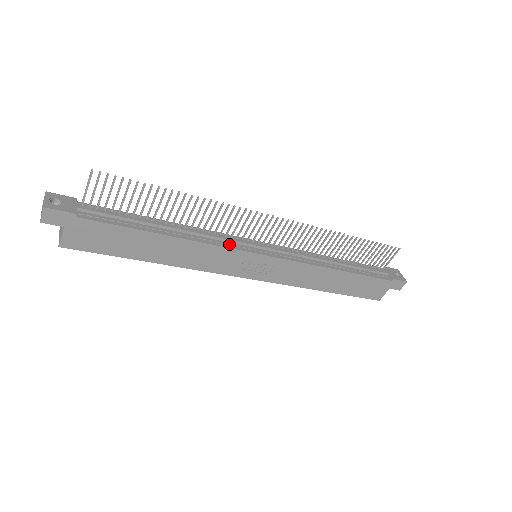
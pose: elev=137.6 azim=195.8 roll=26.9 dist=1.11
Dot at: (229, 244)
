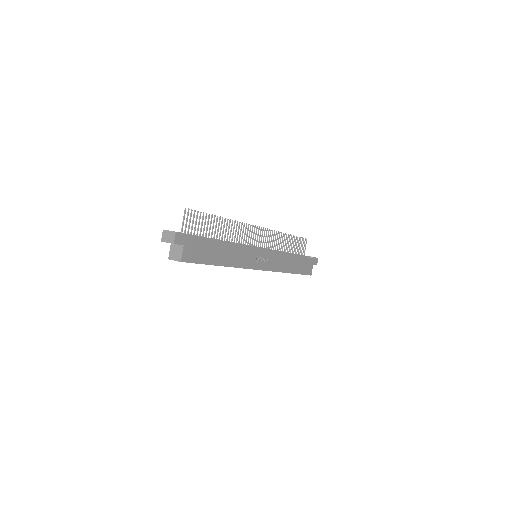
Dot at: occluded
